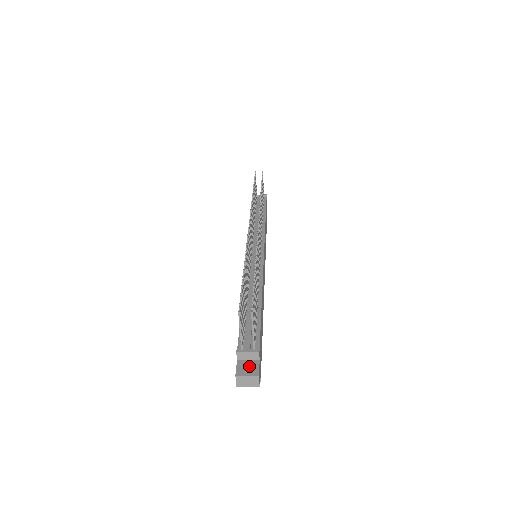
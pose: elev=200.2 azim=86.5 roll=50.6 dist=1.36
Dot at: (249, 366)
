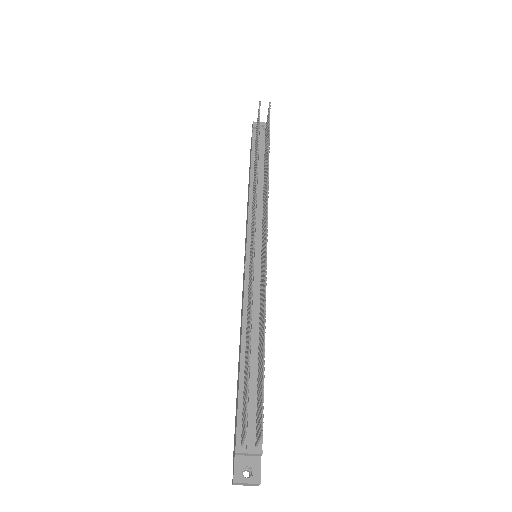
Dot at: (249, 467)
